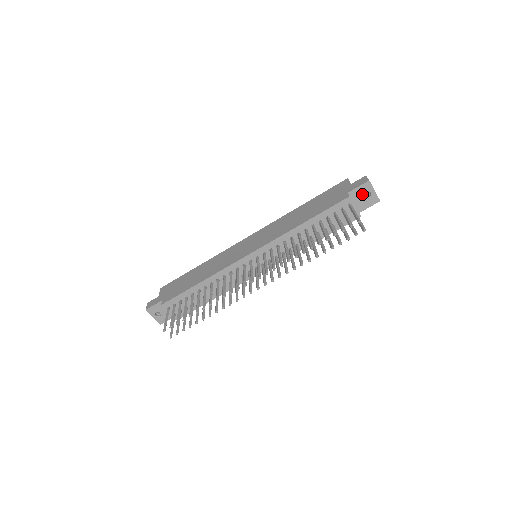
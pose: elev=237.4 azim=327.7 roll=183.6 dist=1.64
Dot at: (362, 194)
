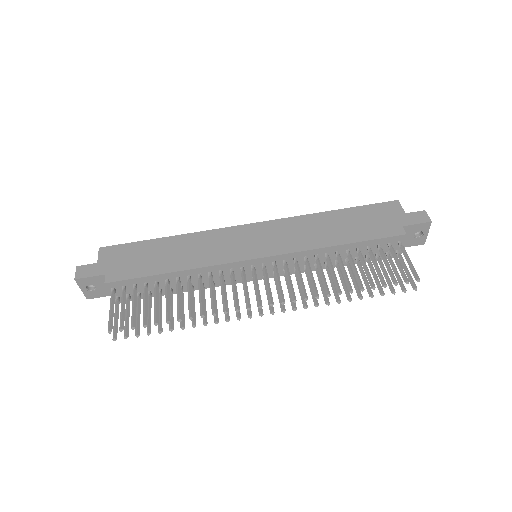
Dot at: (414, 232)
